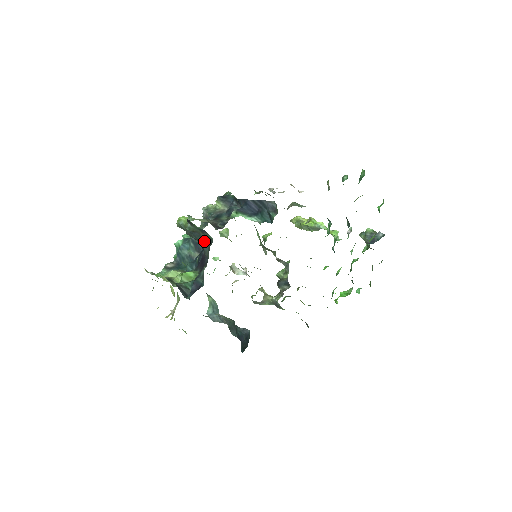
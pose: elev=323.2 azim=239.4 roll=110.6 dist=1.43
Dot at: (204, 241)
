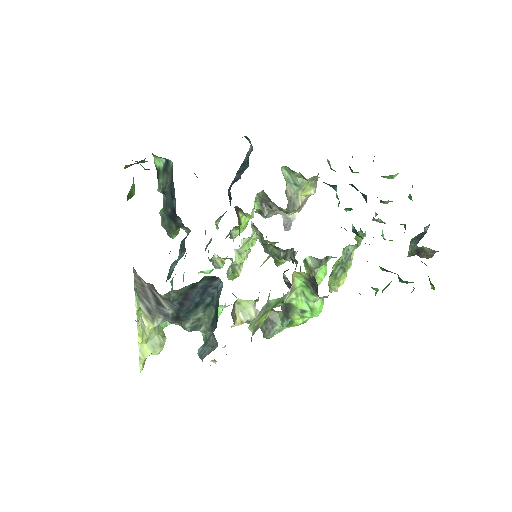
Dot at: (171, 189)
